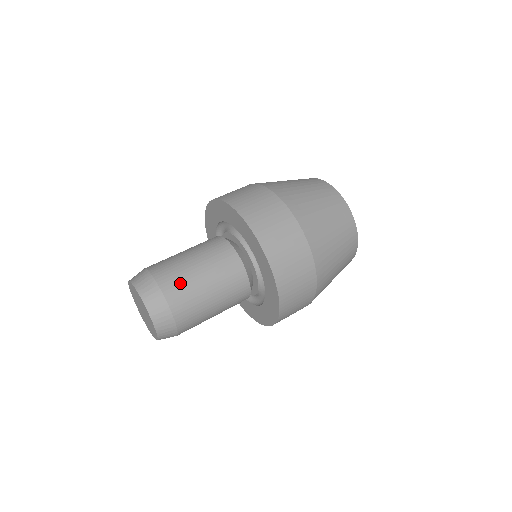
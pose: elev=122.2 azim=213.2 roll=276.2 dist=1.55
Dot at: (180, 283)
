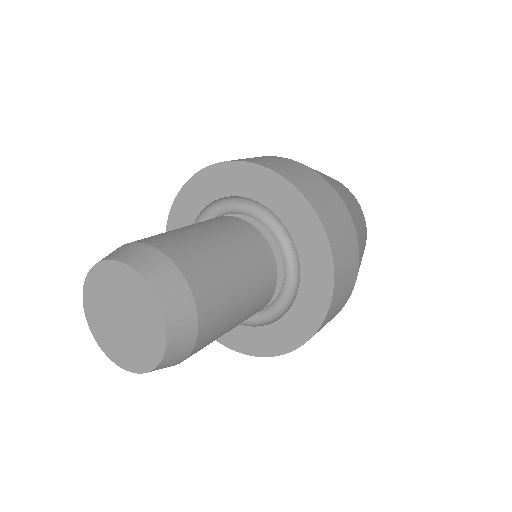
Dot at: (172, 237)
